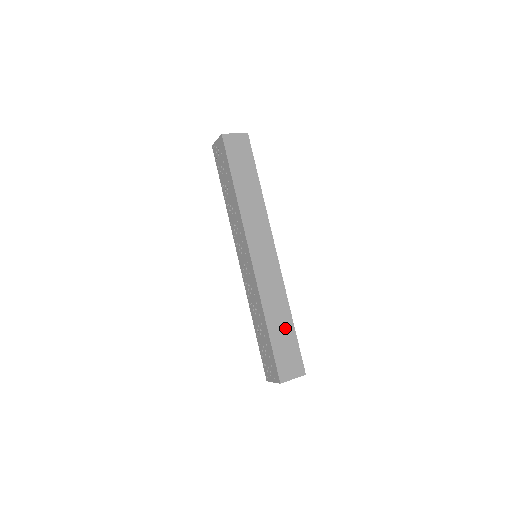
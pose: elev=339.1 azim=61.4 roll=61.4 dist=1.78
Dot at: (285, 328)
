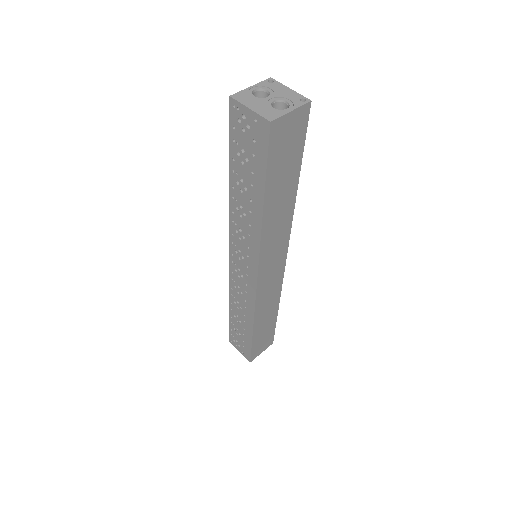
Dot at: (269, 322)
